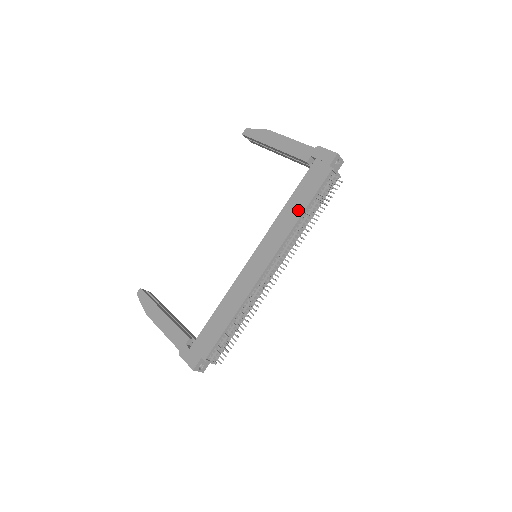
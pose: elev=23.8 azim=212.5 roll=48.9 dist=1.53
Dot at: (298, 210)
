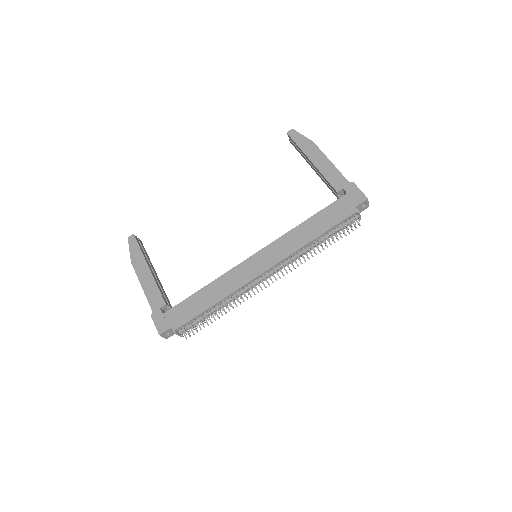
Dot at: (312, 234)
